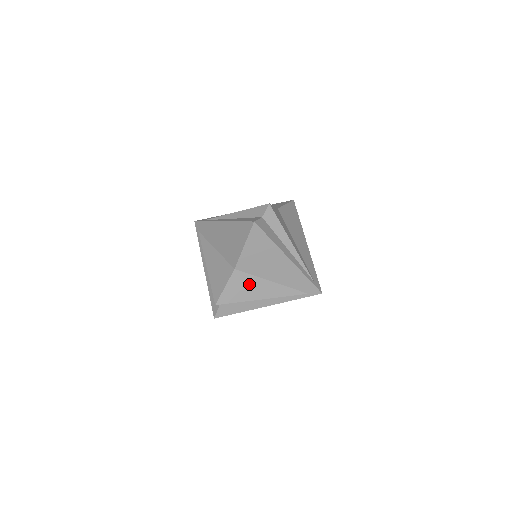
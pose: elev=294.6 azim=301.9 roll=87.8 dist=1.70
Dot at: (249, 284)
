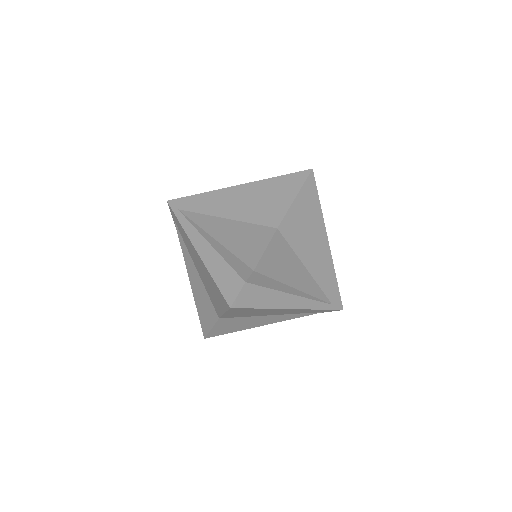
Dot at: (242, 322)
